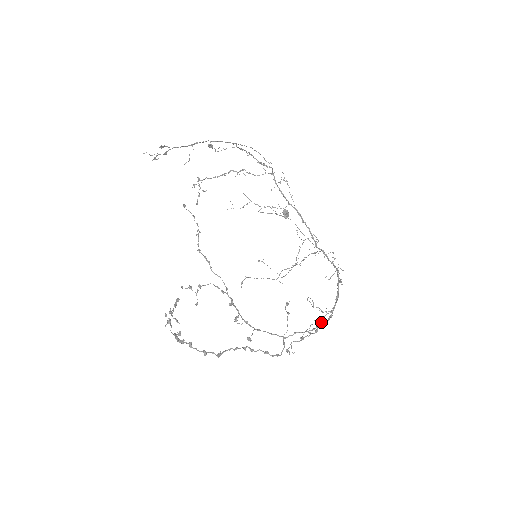
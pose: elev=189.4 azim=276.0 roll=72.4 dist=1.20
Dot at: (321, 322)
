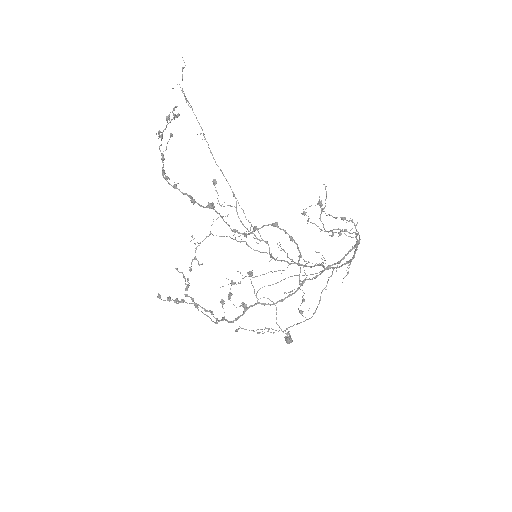
Dot at: occluded
